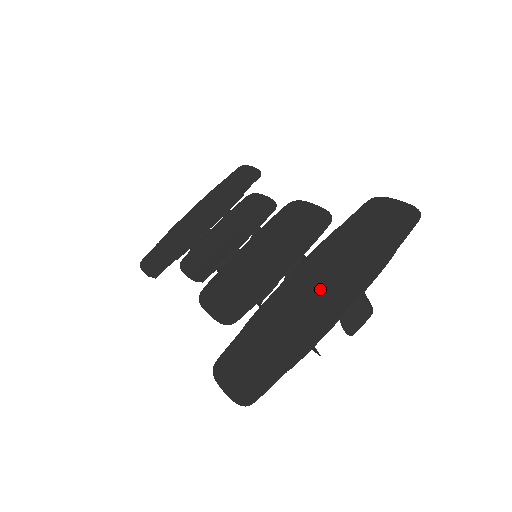
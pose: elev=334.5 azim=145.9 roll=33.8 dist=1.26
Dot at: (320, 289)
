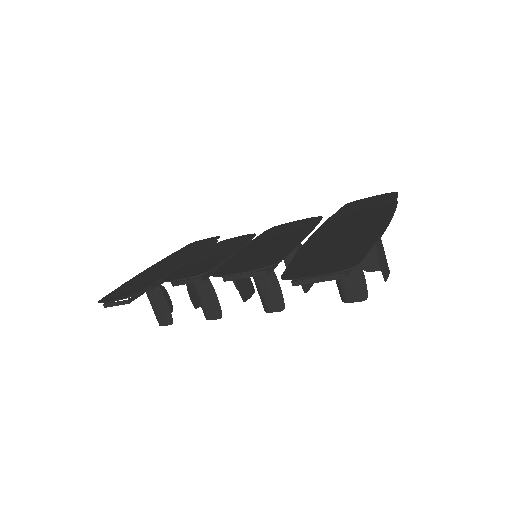
Dot at: (352, 225)
